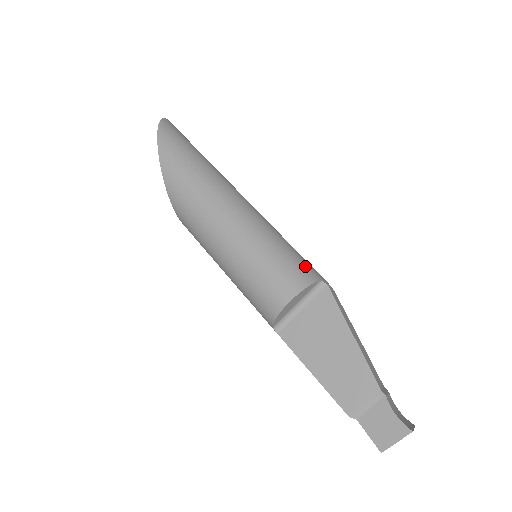
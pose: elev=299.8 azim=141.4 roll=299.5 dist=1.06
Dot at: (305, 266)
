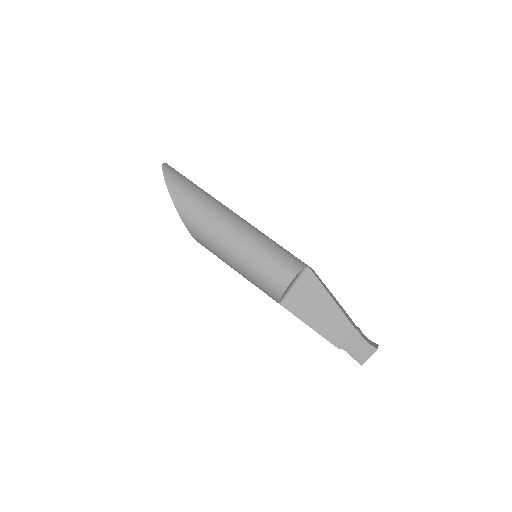
Dot at: (293, 259)
